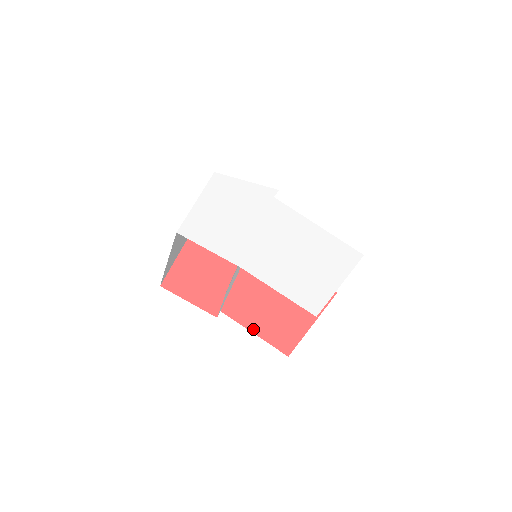
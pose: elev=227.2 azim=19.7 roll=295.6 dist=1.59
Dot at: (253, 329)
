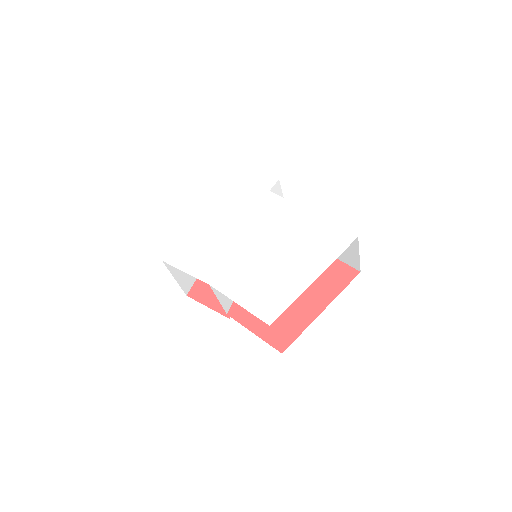
Dot at: (253, 328)
